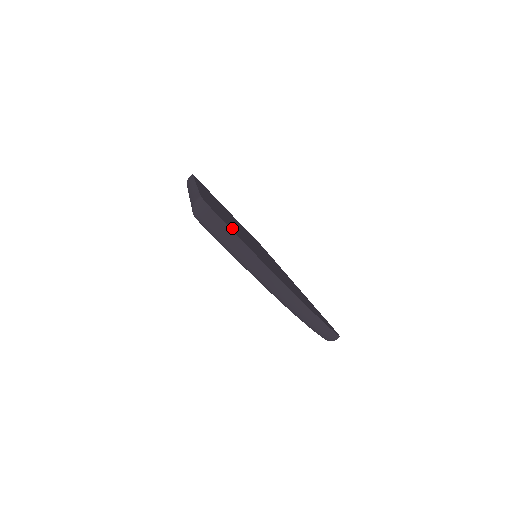
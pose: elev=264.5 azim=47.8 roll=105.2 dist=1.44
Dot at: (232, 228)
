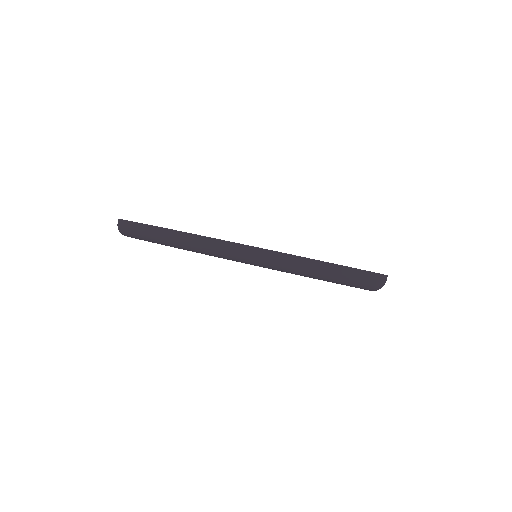
Dot at: occluded
